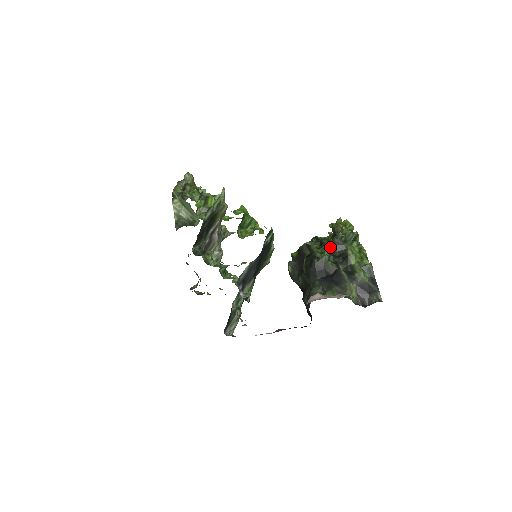
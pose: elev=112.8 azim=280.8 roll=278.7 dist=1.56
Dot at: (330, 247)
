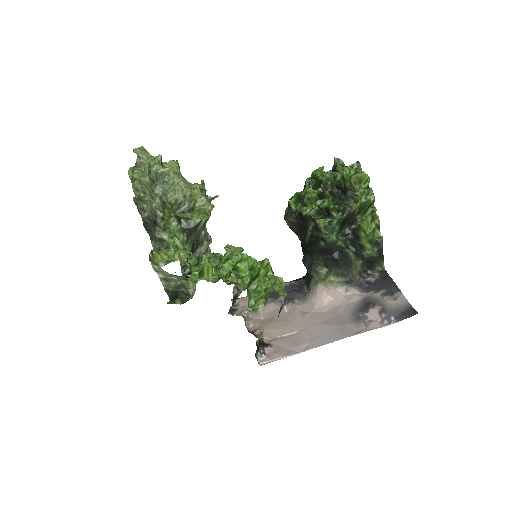
Dot at: (340, 223)
